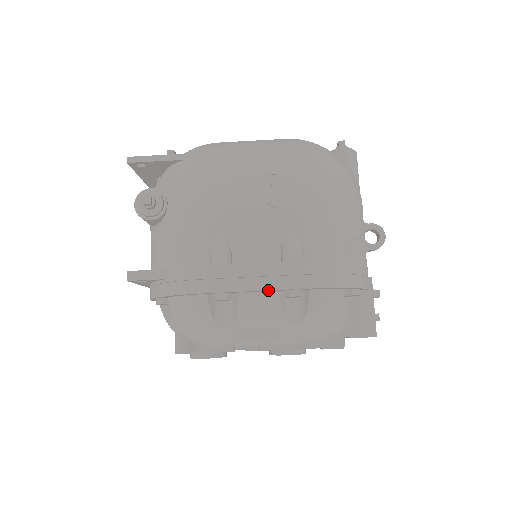
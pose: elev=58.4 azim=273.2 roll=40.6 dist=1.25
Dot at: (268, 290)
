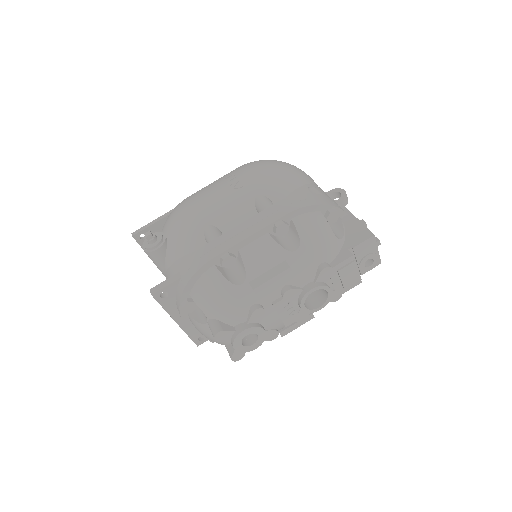
Dot at: (257, 232)
